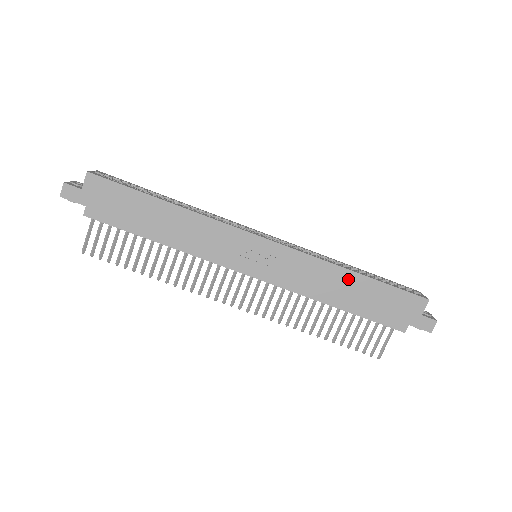
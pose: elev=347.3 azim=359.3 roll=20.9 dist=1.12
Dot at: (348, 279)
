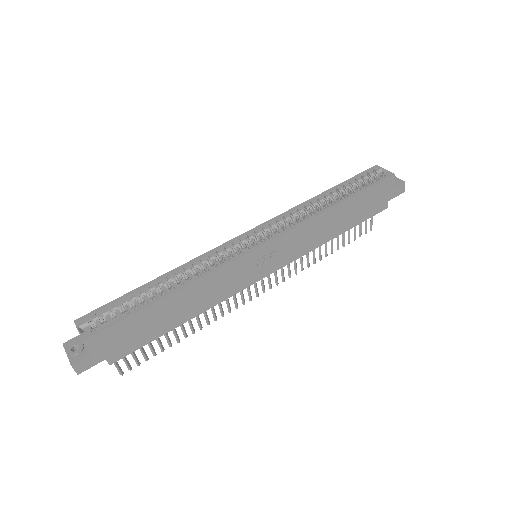
Dot at: (335, 214)
